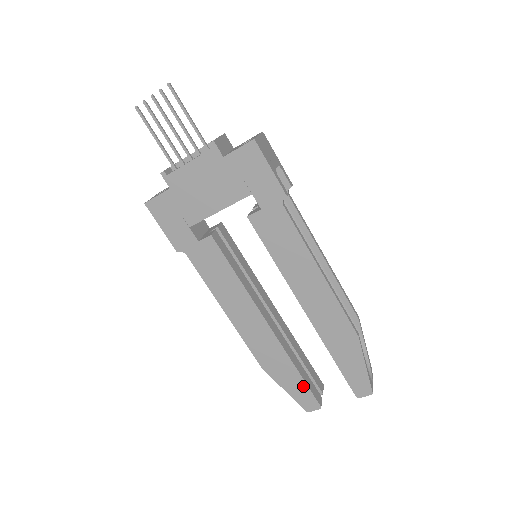
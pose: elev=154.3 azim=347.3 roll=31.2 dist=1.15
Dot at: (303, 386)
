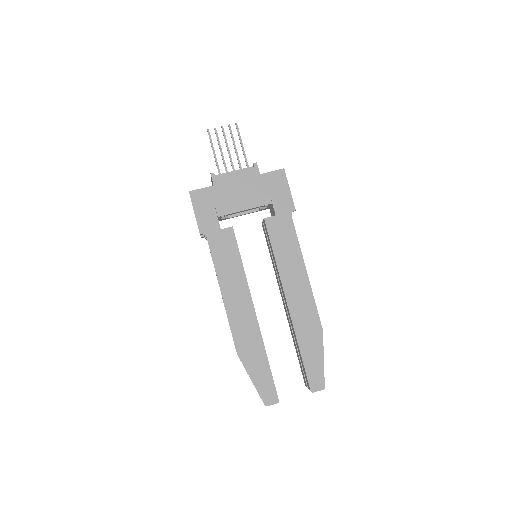
Dot at: (268, 376)
